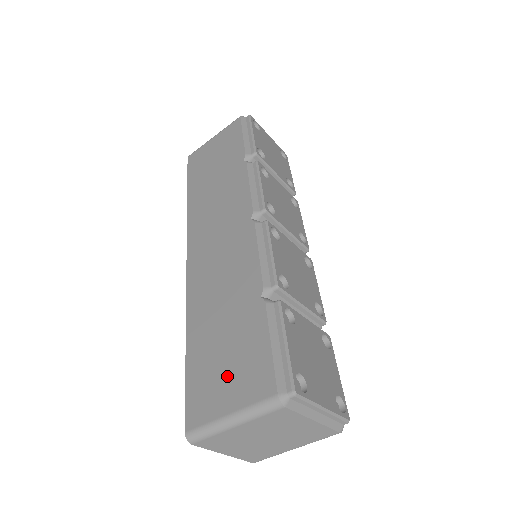
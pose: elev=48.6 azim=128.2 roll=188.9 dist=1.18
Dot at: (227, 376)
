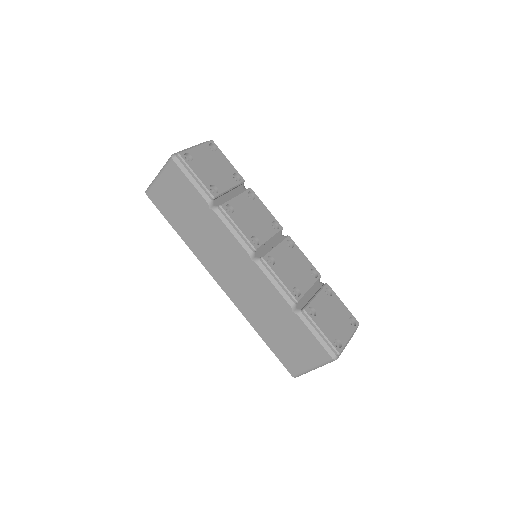
Dot at: (299, 352)
